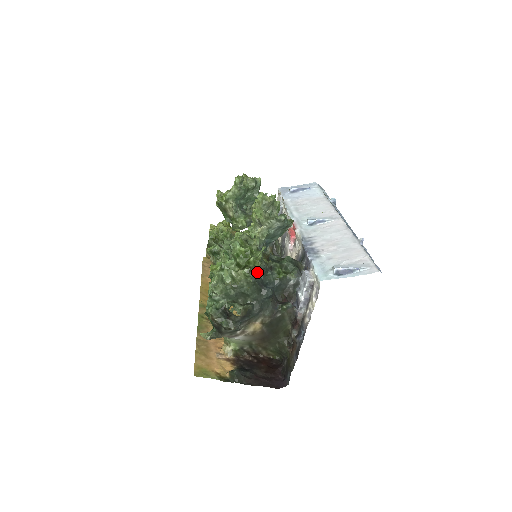
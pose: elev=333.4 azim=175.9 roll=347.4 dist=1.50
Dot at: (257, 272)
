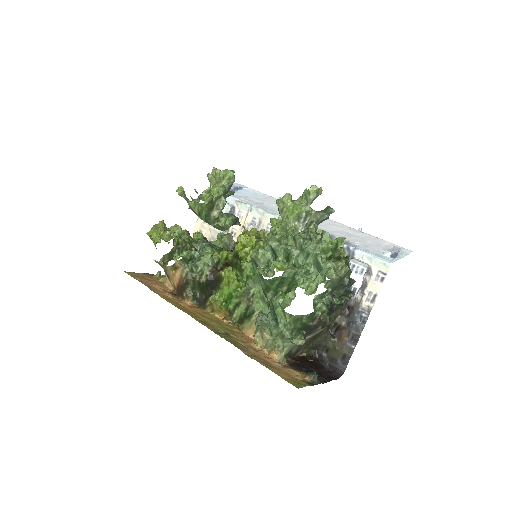
Dot at: (348, 262)
